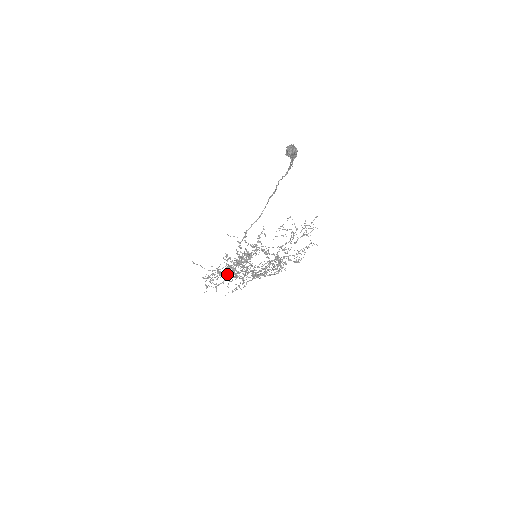
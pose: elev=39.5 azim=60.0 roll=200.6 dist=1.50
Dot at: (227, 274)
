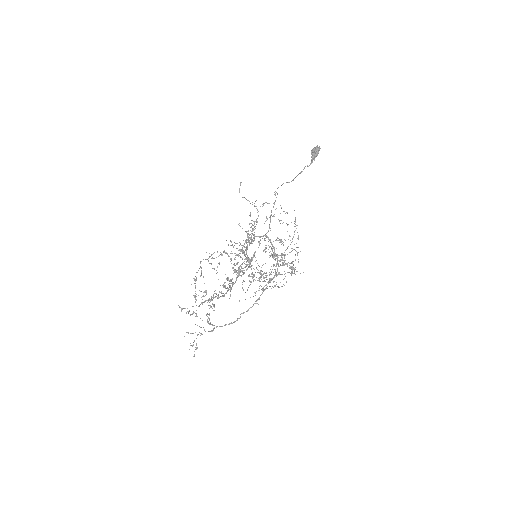
Dot at: (234, 253)
